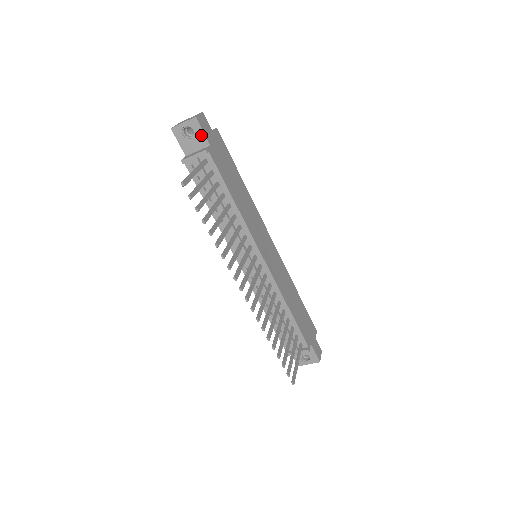
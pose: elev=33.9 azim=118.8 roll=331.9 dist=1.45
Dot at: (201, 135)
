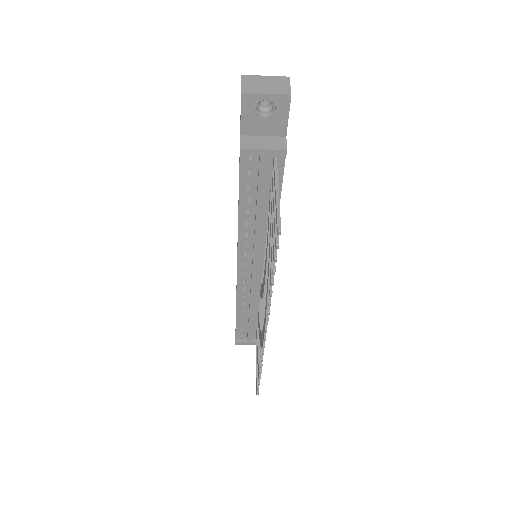
Dot at: (282, 120)
